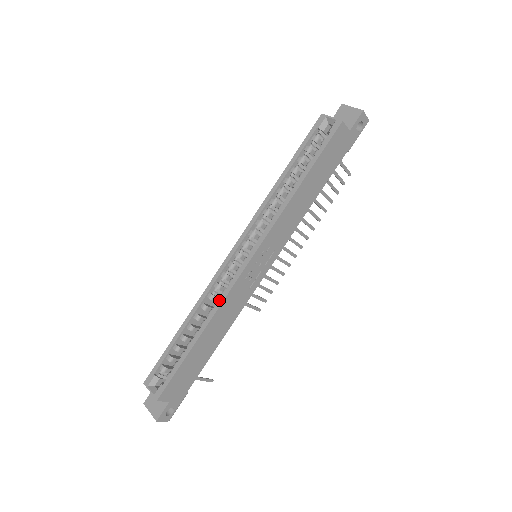
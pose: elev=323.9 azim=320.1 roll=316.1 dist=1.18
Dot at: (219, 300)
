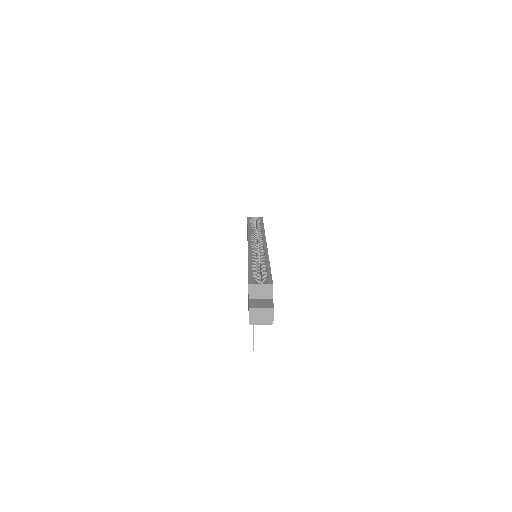
Dot at: (265, 252)
